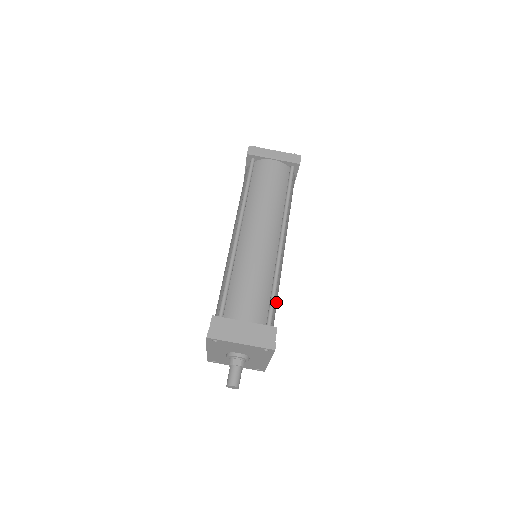
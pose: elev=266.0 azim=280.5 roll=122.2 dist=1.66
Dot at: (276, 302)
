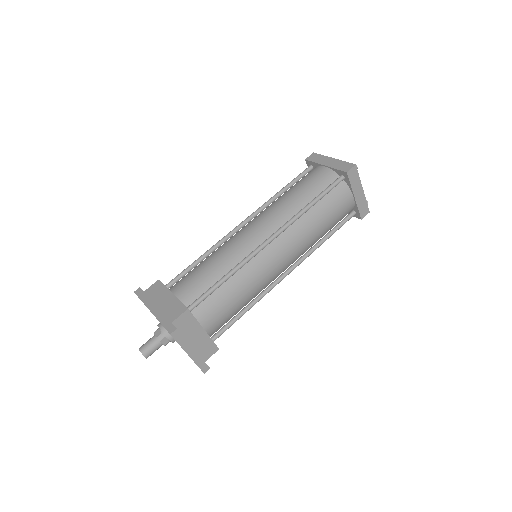
Dot at: occluded
